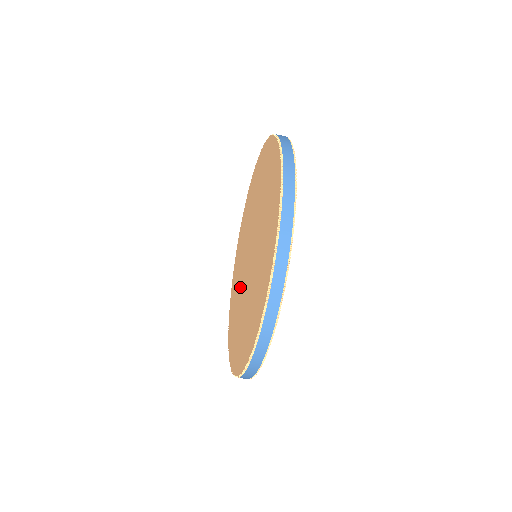
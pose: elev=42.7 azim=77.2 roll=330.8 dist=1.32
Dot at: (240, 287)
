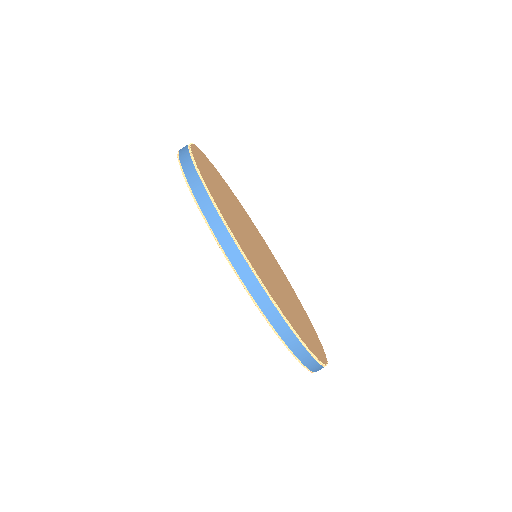
Dot at: occluded
